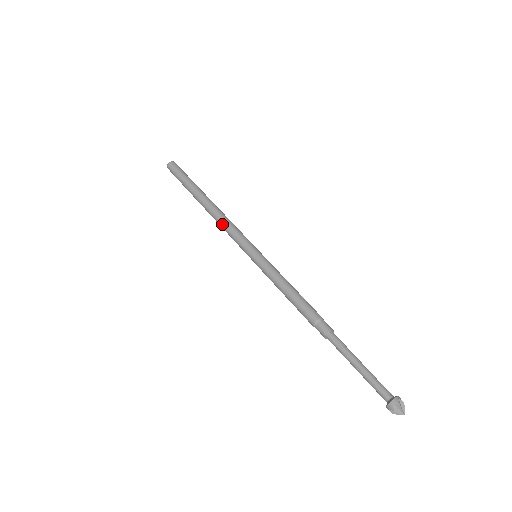
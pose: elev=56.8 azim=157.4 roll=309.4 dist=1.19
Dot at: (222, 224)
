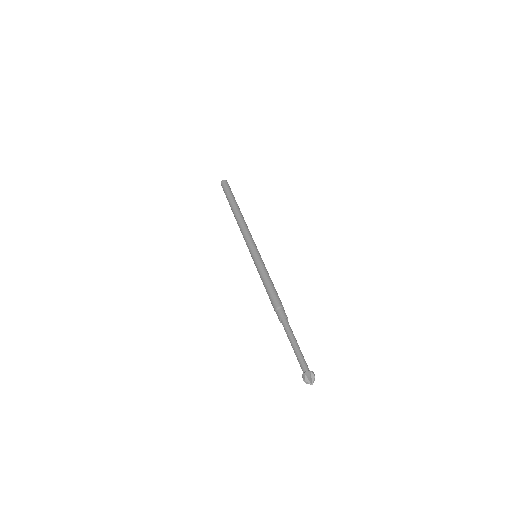
Dot at: (244, 227)
